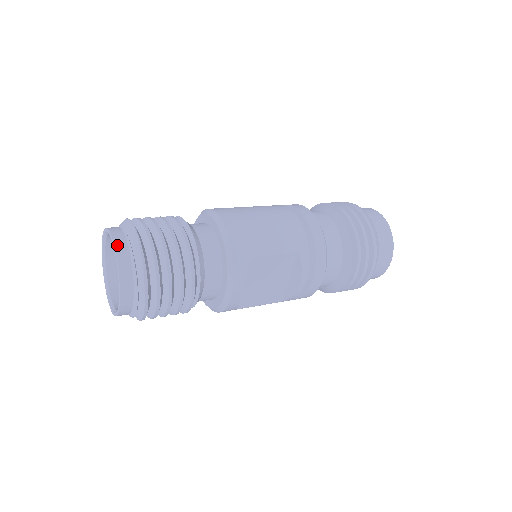
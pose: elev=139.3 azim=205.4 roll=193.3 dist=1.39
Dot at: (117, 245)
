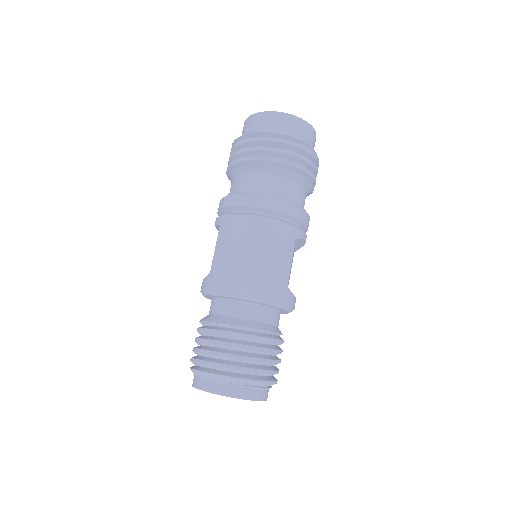
Dot at: (238, 396)
